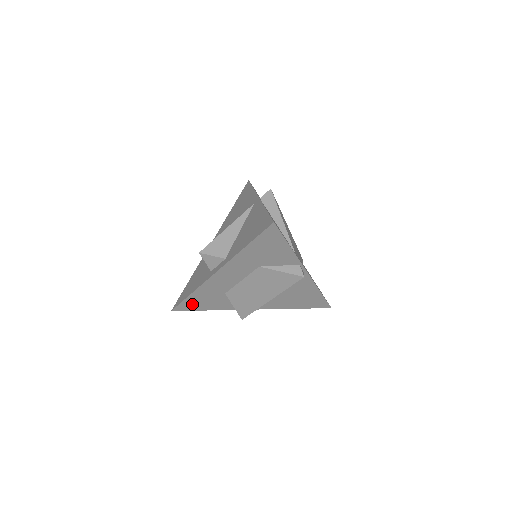
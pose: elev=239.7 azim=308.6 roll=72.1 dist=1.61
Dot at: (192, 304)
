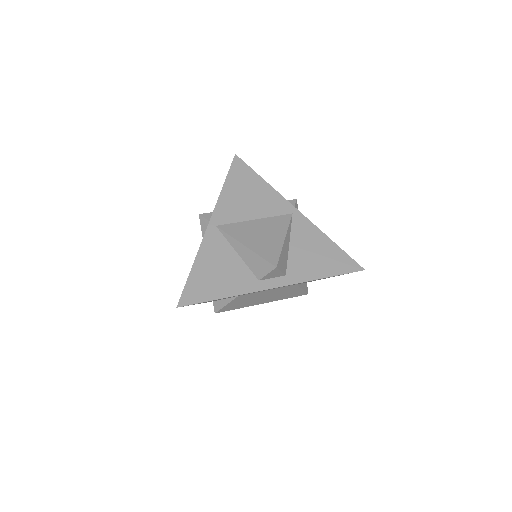
Dot at: (203, 302)
